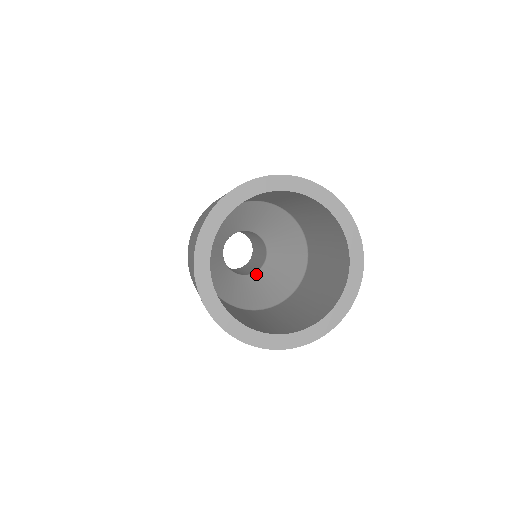
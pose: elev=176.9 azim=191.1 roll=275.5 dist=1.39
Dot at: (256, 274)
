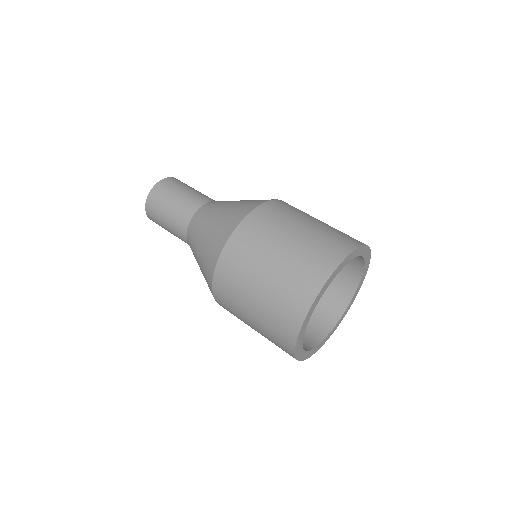
Dot at: occluded
